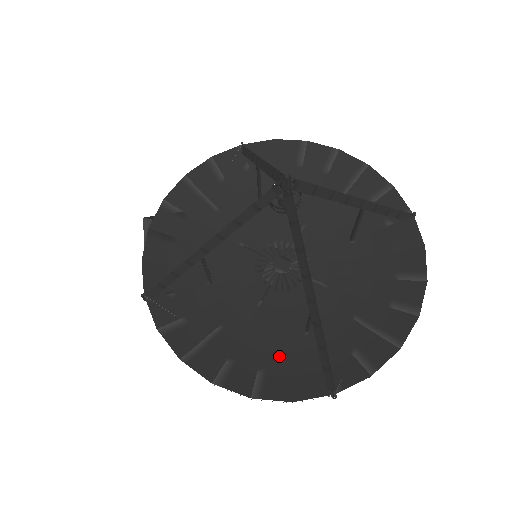
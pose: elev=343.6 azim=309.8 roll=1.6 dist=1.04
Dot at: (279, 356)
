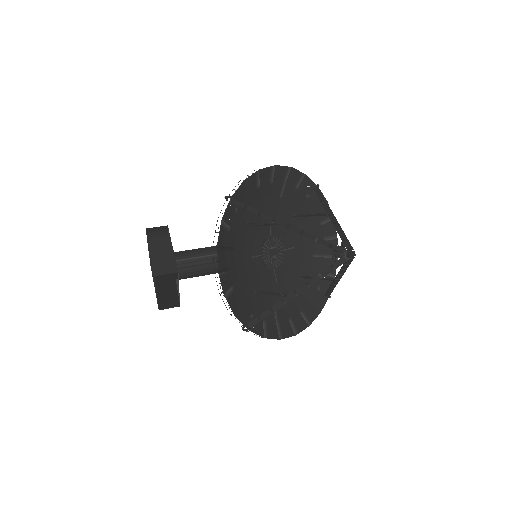
Dot at: (301, 299)
